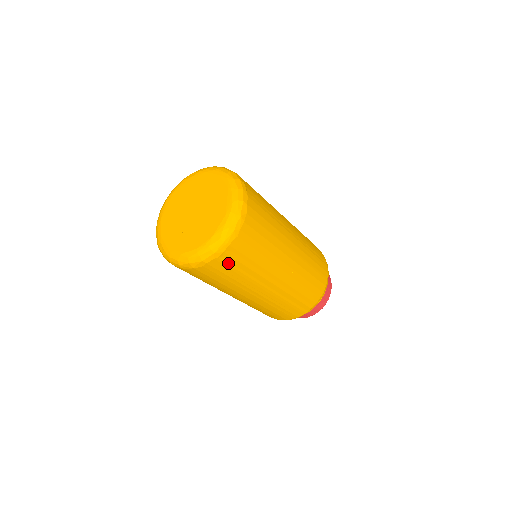
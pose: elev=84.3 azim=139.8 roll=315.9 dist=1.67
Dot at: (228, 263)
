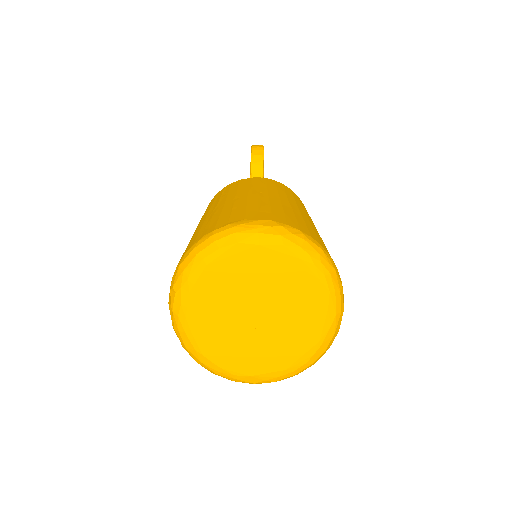
Dot at: occluded
